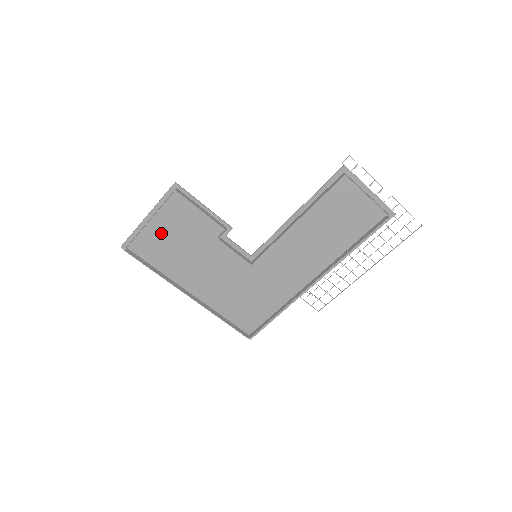
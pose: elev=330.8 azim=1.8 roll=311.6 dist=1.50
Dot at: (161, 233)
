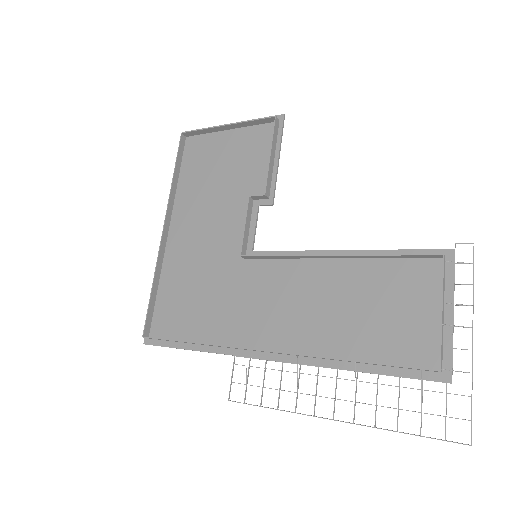
Dot at: (221, 149)
